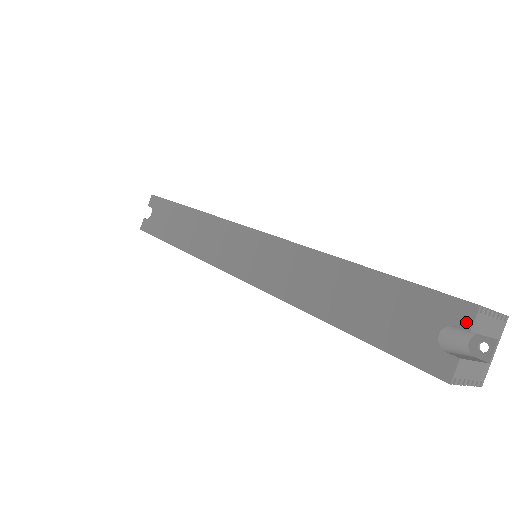
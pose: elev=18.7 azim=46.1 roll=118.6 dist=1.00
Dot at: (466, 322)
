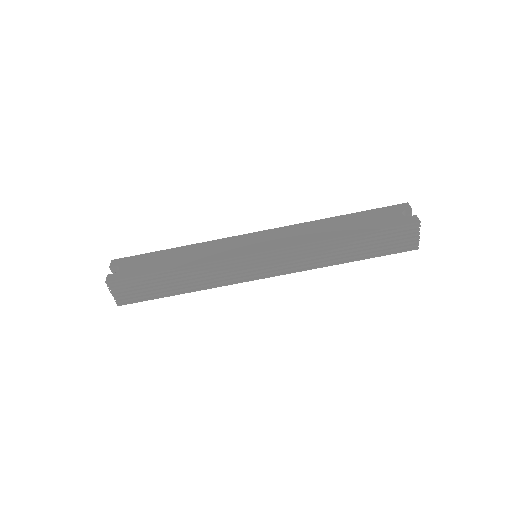
Dot at: (408, 207)
